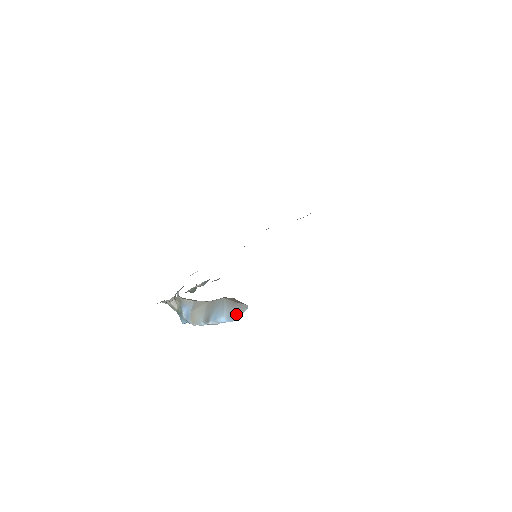
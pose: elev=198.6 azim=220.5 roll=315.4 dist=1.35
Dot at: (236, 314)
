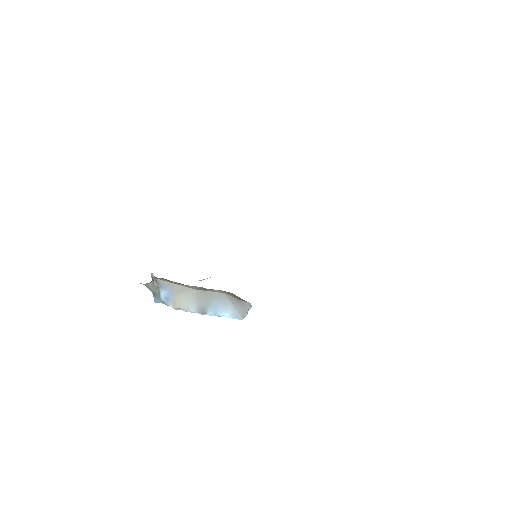
Dot at: (243, 313)
